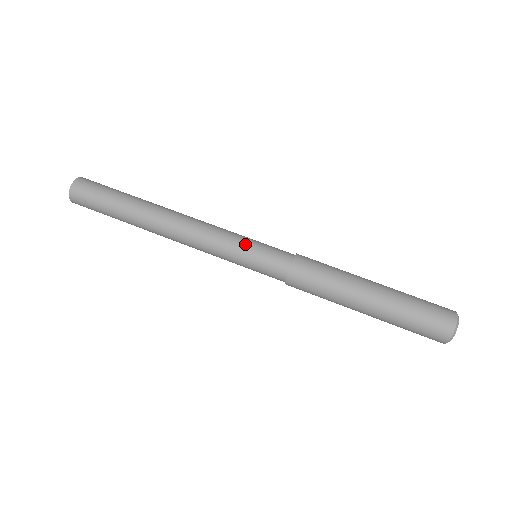
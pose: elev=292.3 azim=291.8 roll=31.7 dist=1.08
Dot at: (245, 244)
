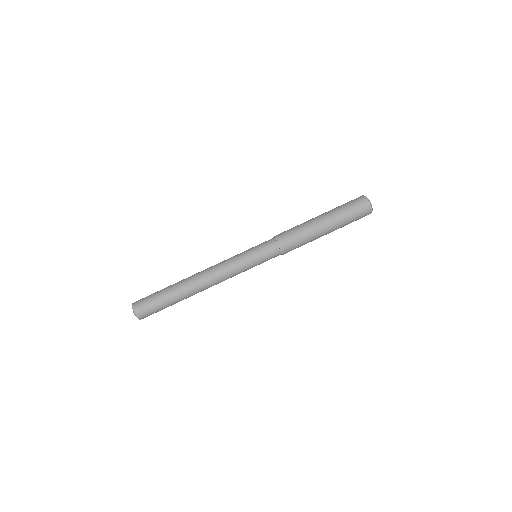
Dot at: (251, 262)
